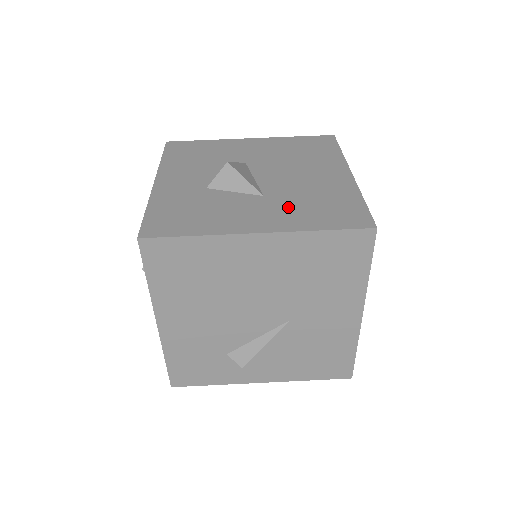
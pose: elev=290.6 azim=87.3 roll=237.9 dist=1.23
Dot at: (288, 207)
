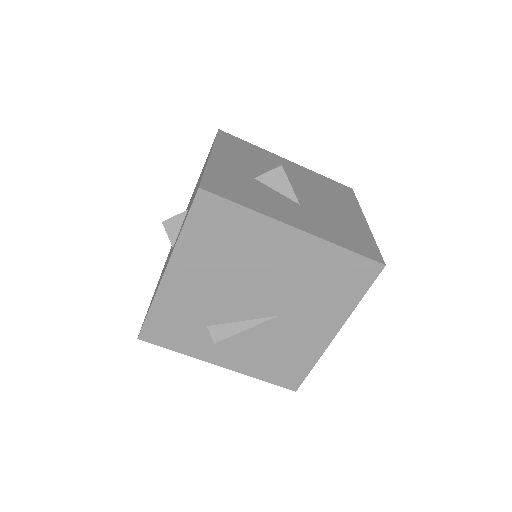
Dot at: (319, 221)
